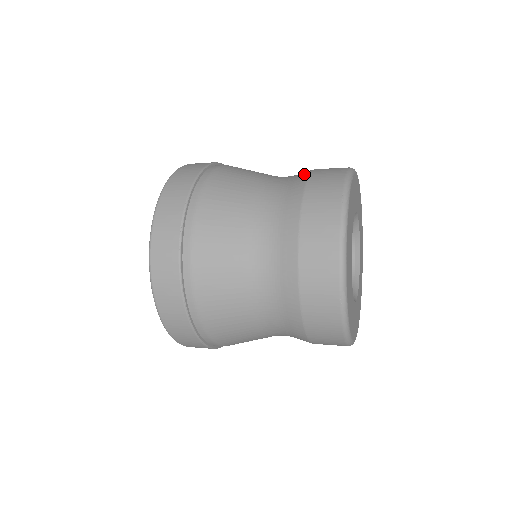
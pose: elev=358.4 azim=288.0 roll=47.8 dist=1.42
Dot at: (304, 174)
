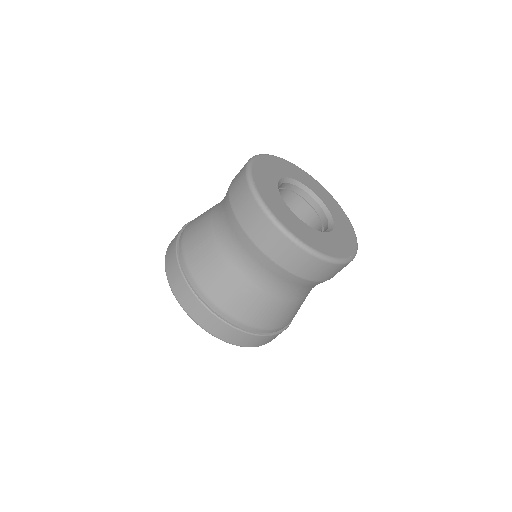
Dot at: occluded
